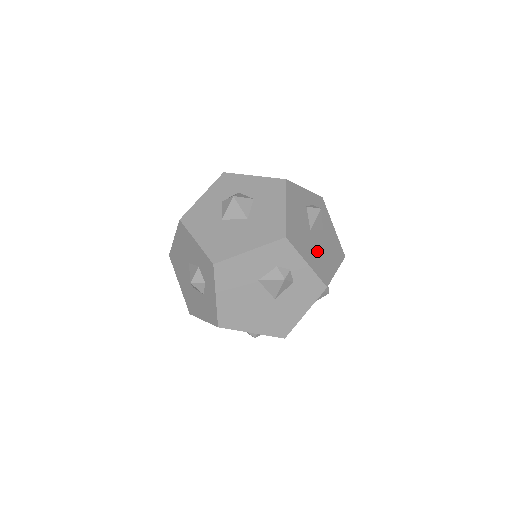
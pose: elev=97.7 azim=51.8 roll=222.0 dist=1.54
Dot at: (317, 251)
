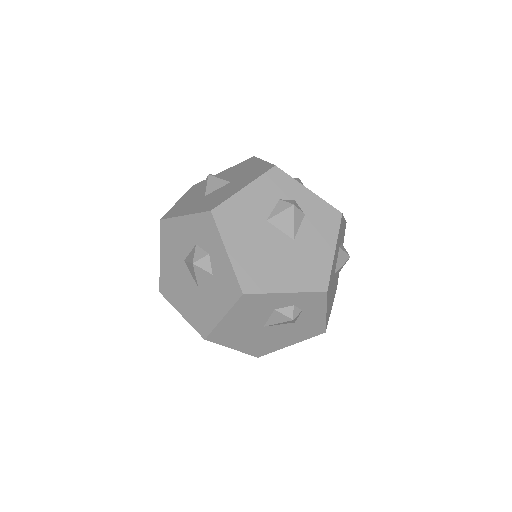
Dot at: occluded
